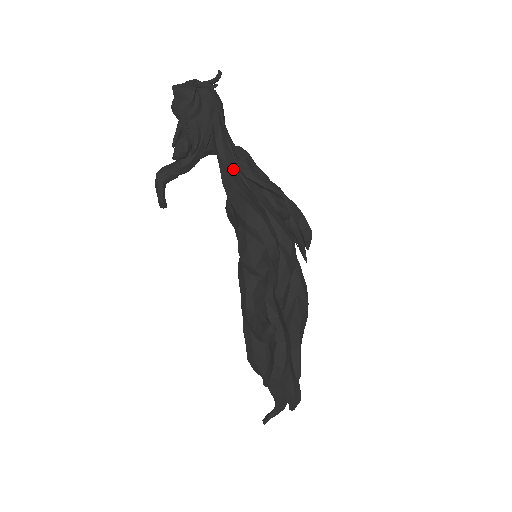
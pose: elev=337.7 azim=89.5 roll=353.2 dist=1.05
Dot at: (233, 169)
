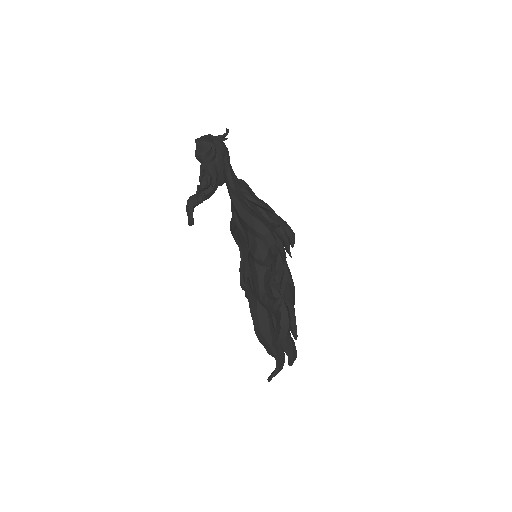
Dot at: (240, 195)
